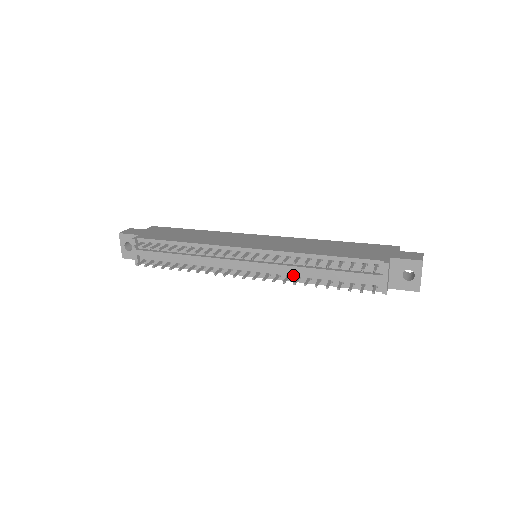
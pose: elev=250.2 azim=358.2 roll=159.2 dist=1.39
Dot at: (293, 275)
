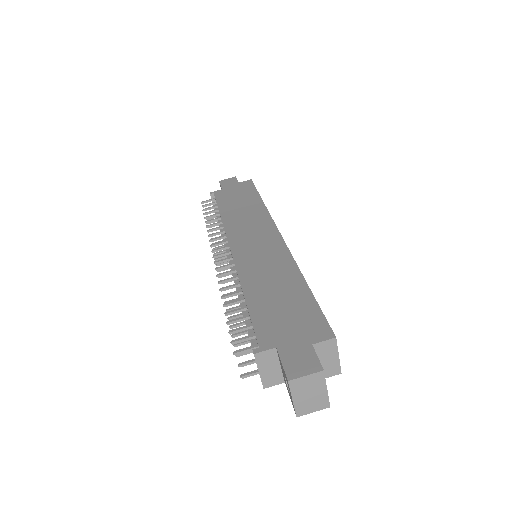
Dot at: occluded
